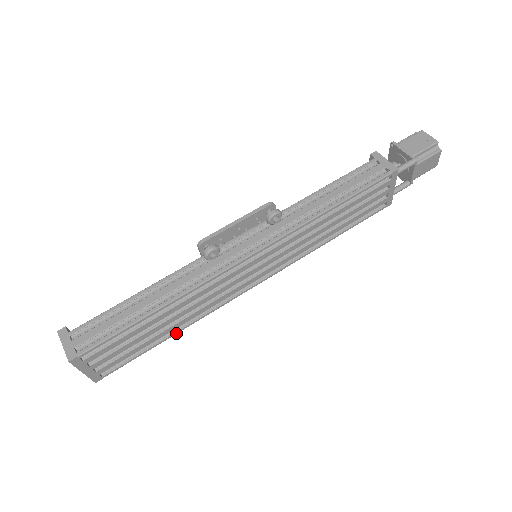
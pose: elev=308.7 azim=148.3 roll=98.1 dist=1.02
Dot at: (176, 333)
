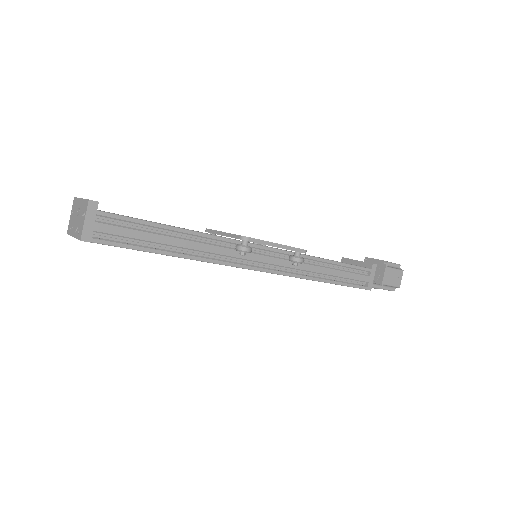
Dot at: occluded
